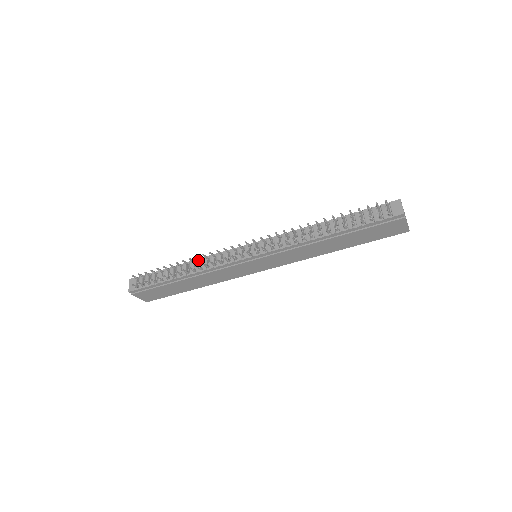
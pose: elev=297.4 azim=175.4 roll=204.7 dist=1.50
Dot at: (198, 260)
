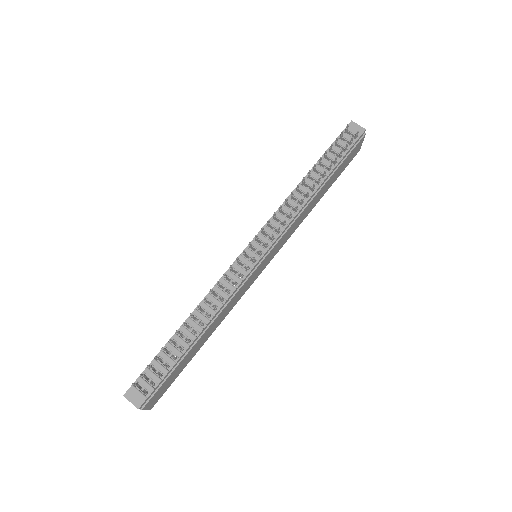
Dot at: (203, 303)
